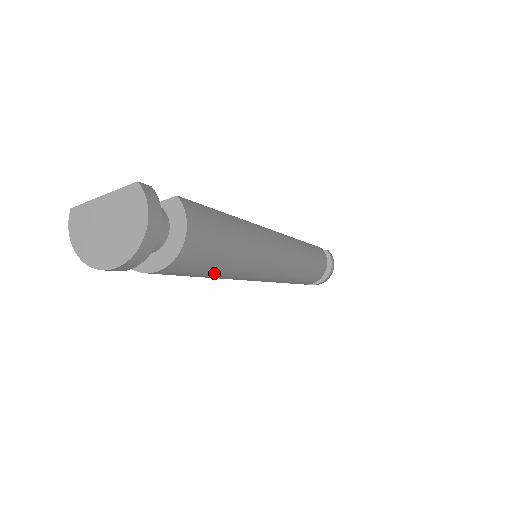
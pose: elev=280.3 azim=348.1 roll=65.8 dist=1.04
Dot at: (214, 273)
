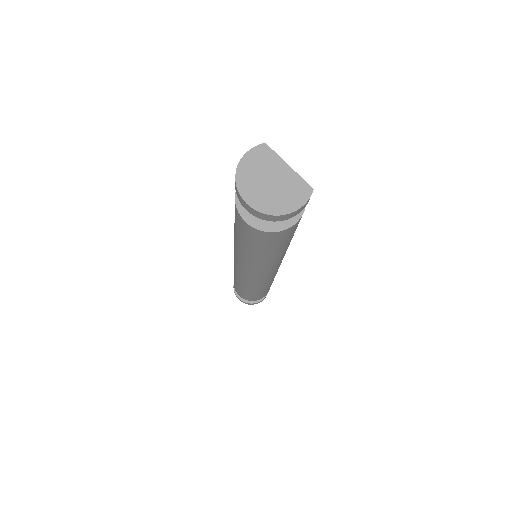
Dot at: (248, 248)
